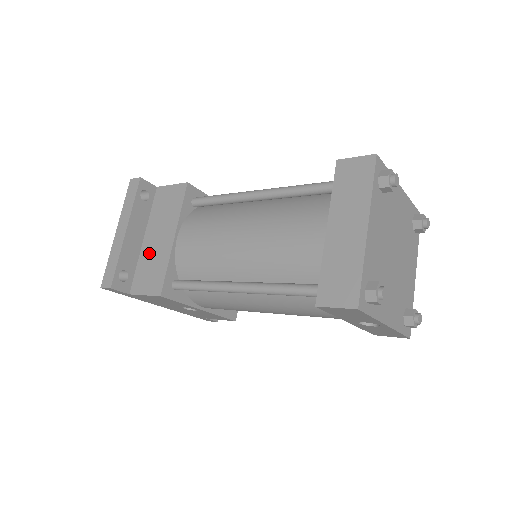
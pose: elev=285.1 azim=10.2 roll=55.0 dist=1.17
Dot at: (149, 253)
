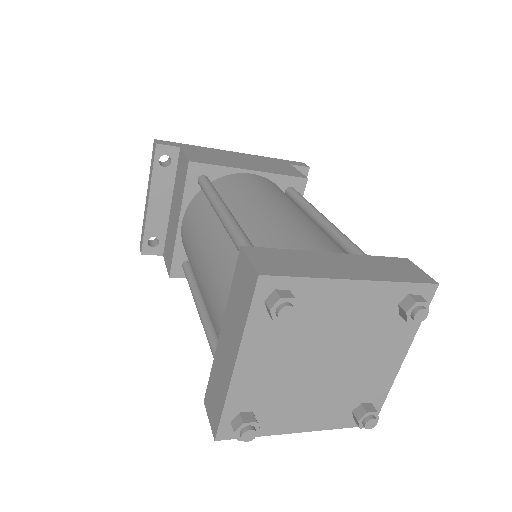
Dot at: (171, 225)
